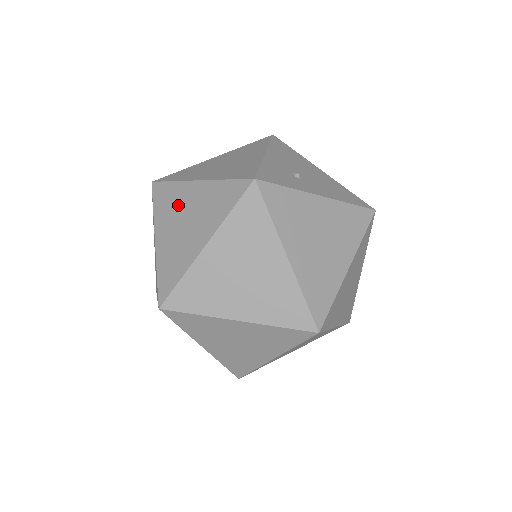
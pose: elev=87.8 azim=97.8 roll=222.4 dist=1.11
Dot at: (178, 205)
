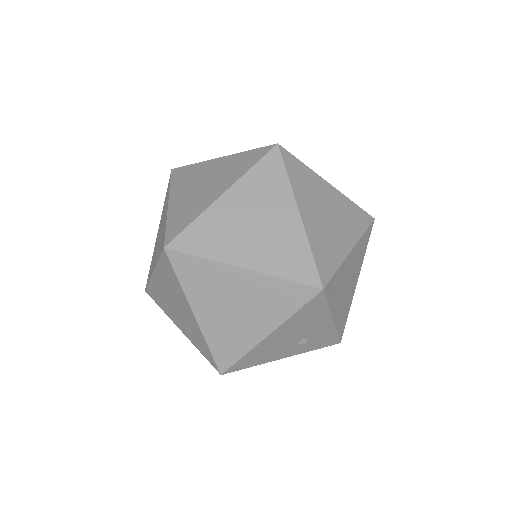
Dot at: (155, 248)
